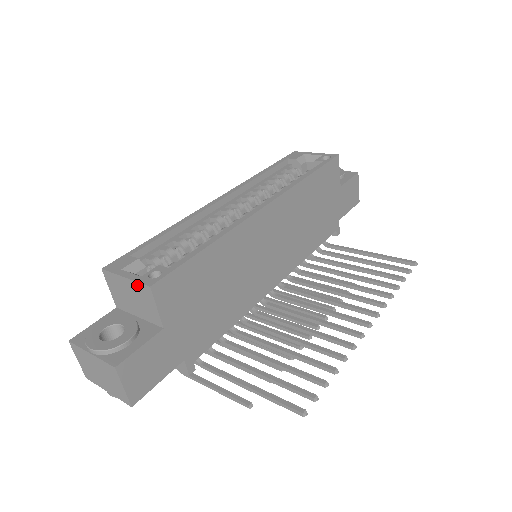
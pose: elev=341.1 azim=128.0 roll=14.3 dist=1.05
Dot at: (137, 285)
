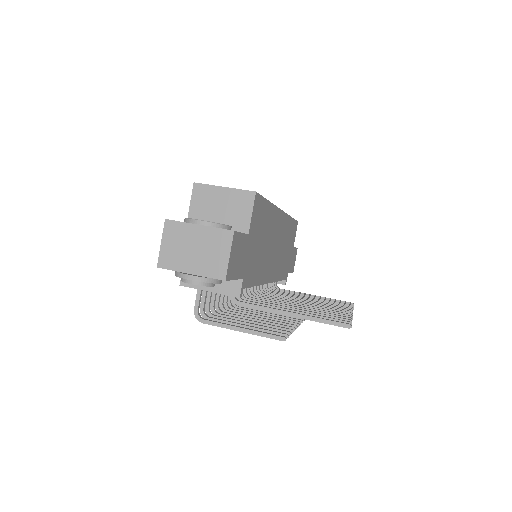
Dot at: (238, 192)
